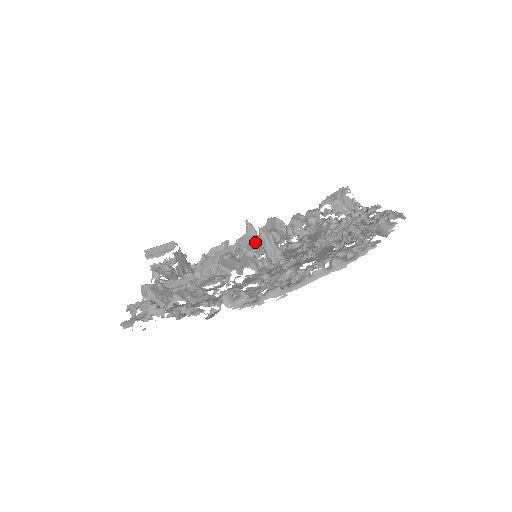
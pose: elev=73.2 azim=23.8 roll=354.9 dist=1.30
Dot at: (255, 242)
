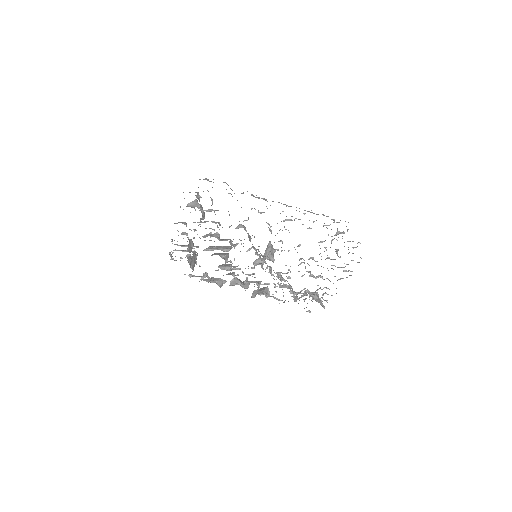
Dot at: (257, 259)
